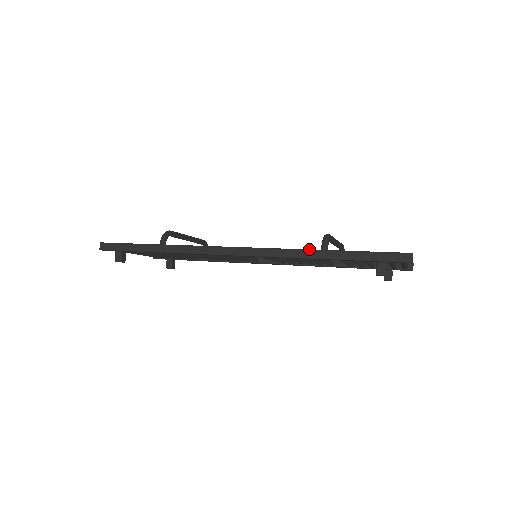
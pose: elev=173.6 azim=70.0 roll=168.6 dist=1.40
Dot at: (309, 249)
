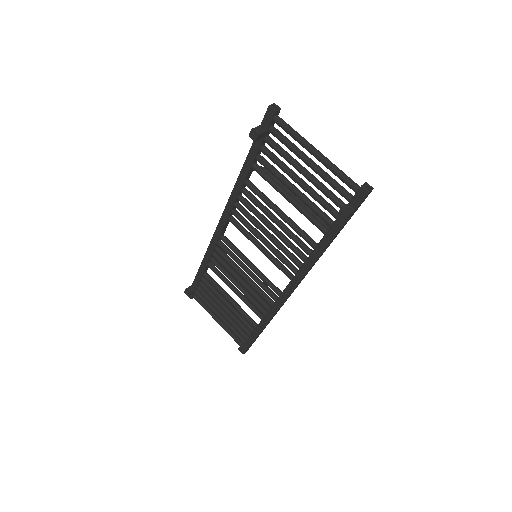
Dot at: occluded
